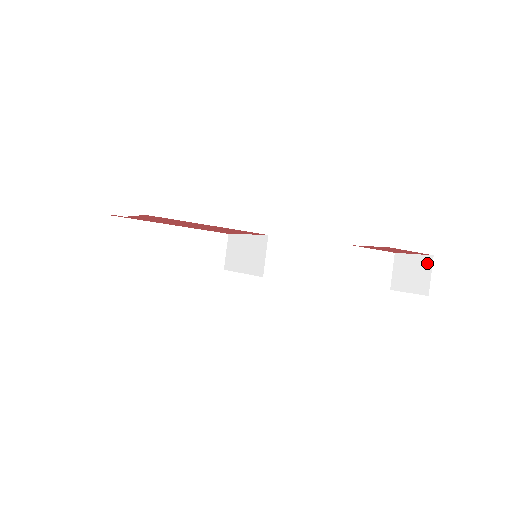
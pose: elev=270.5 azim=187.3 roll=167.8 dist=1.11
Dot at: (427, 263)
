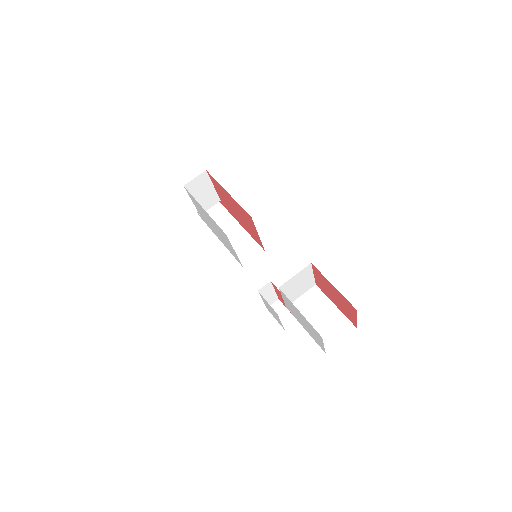
Dot at: occluded
